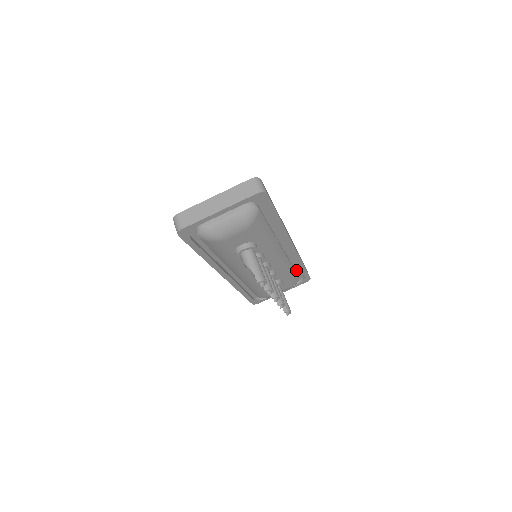
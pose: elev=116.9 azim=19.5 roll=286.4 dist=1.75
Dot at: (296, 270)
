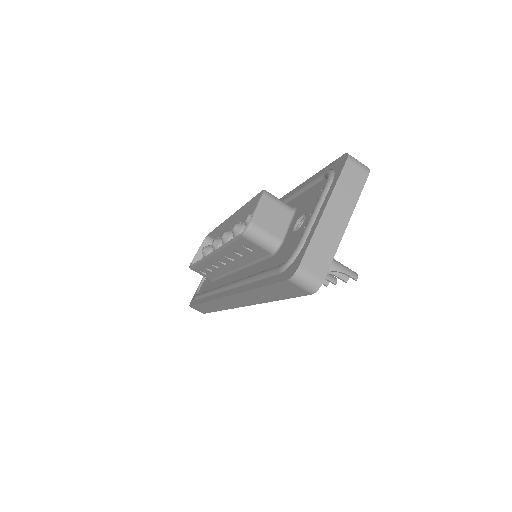
Dot at: occluded
